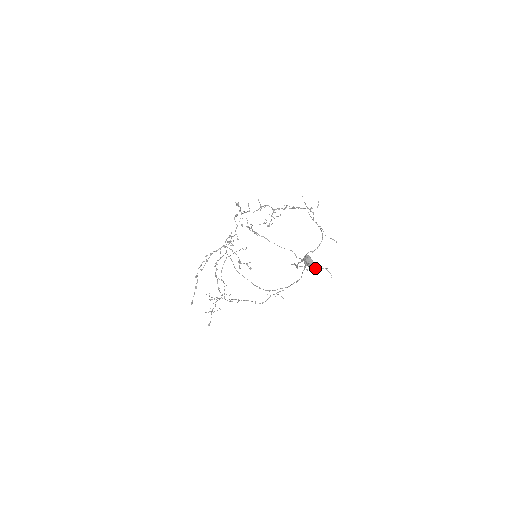
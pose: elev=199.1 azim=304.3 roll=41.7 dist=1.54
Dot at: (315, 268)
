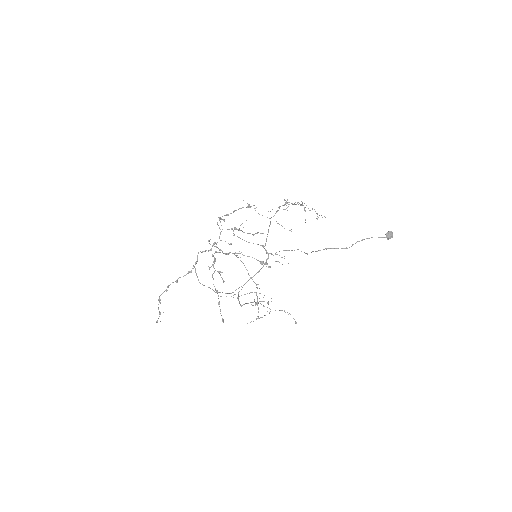
Dot at: occluded
